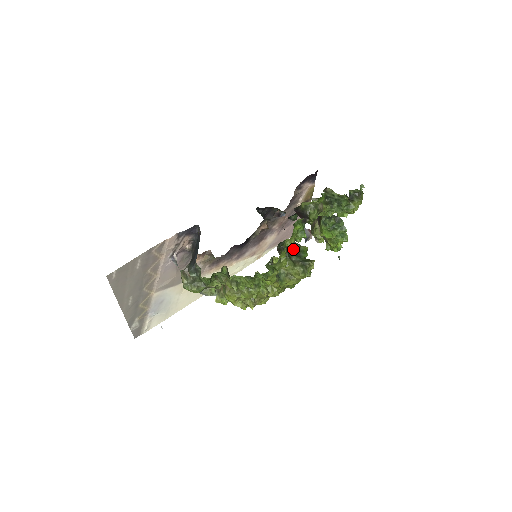
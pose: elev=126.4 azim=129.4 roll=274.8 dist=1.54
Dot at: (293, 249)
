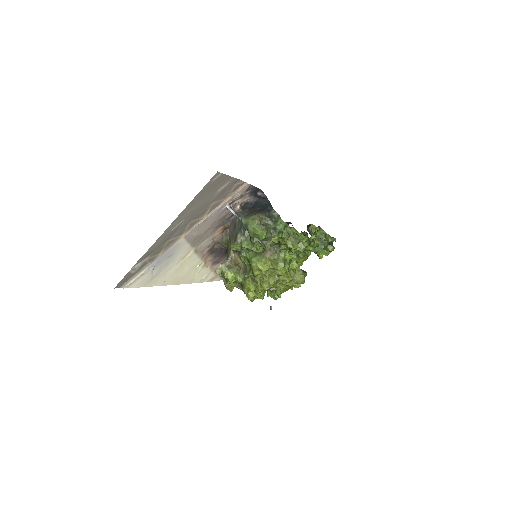
Dot at: occluded
